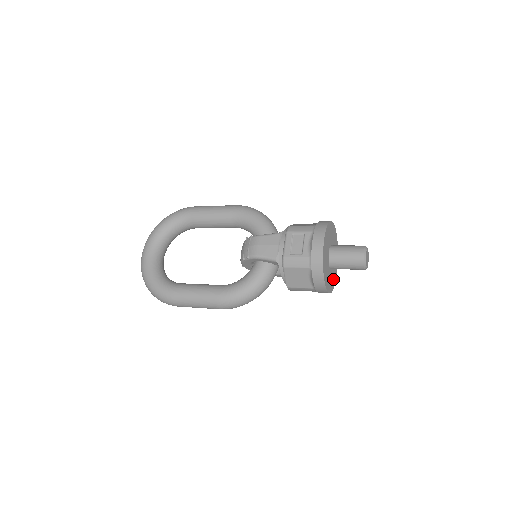
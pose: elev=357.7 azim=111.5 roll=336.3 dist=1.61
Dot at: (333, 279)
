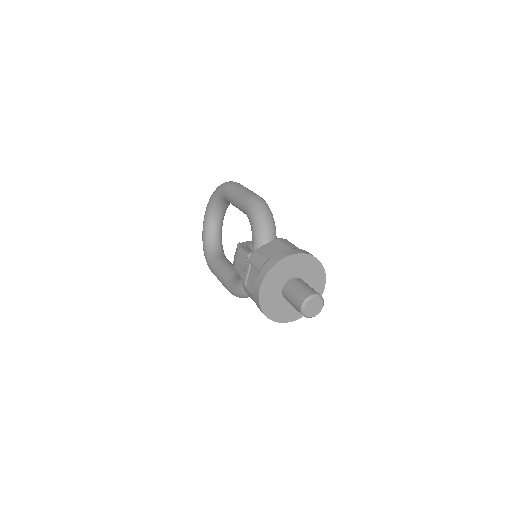
Dot at: occluded
